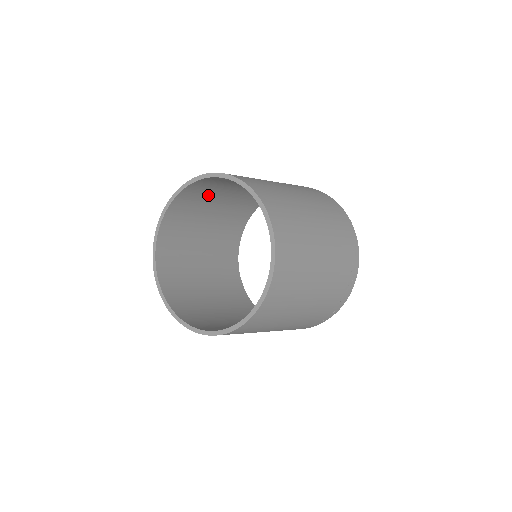
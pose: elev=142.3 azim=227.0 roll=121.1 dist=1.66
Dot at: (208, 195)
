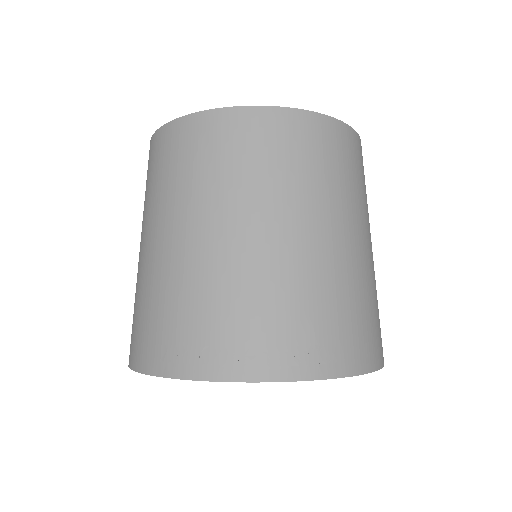
Dot at: occluded
